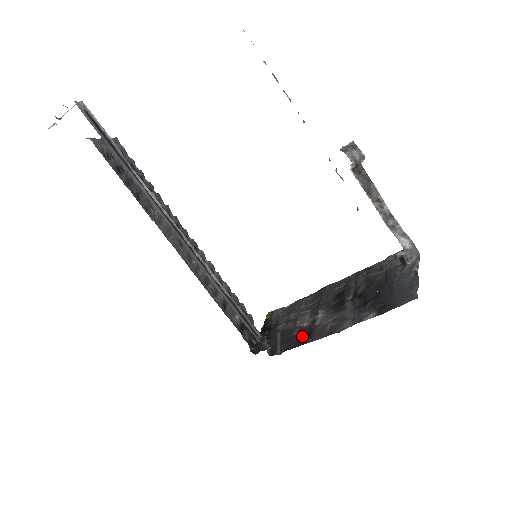
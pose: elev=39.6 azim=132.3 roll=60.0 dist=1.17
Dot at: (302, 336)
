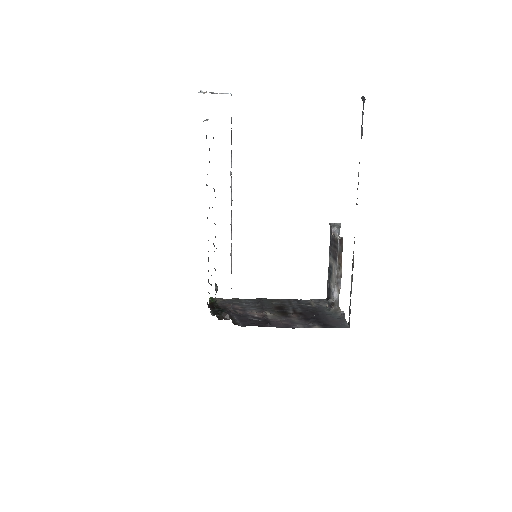
Dot at: (260, 321)
